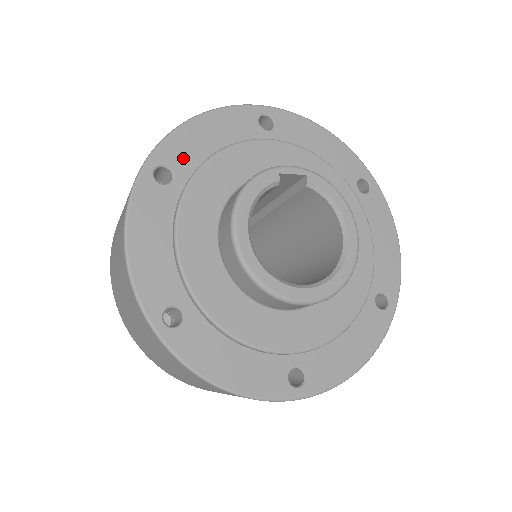
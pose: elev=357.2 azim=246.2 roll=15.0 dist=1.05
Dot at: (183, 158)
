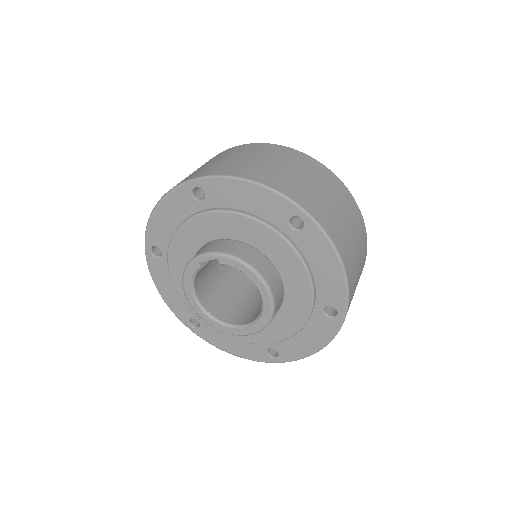
Dot at: (161, 239)
